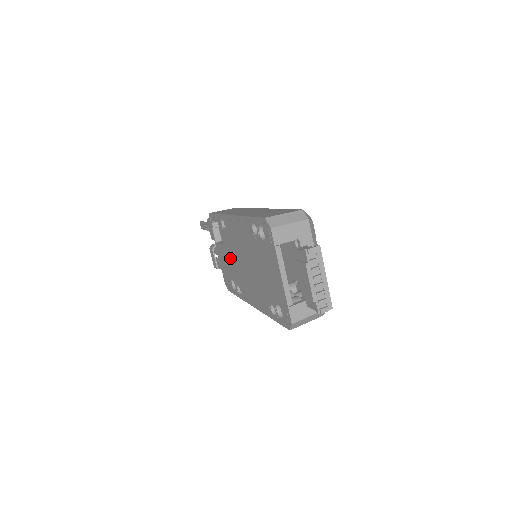
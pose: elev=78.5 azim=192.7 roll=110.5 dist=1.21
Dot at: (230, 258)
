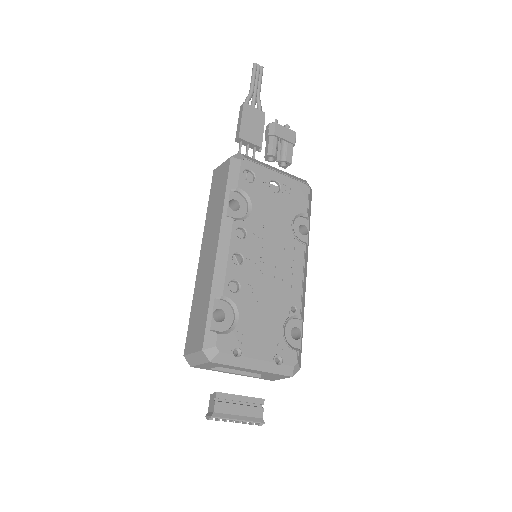
Dot at: occluded
